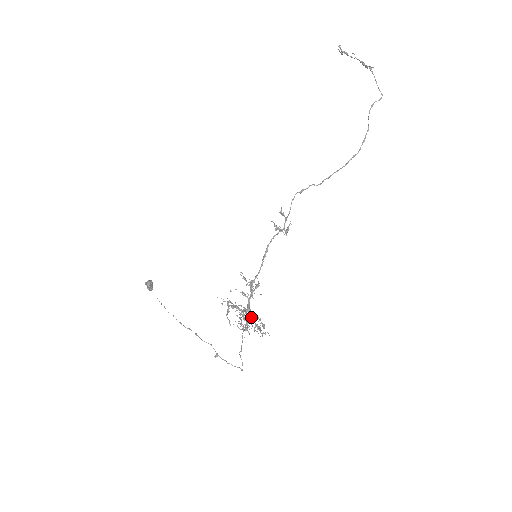
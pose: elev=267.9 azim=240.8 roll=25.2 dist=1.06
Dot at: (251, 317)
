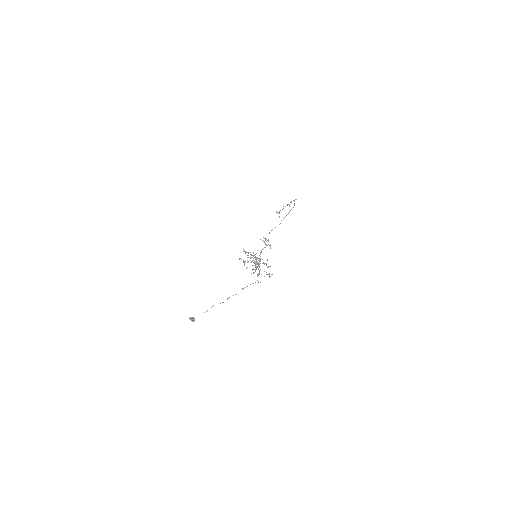
Dot at: (259, 263)
